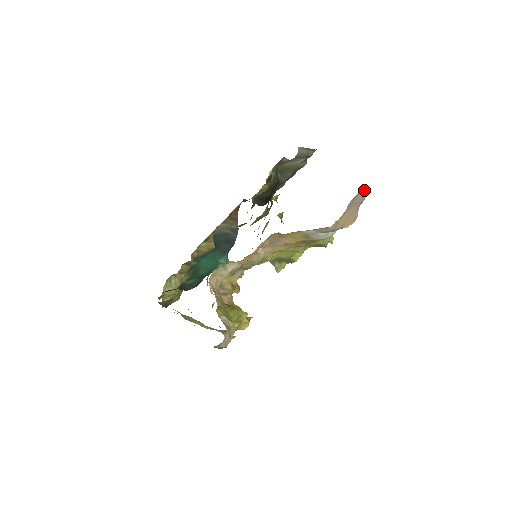
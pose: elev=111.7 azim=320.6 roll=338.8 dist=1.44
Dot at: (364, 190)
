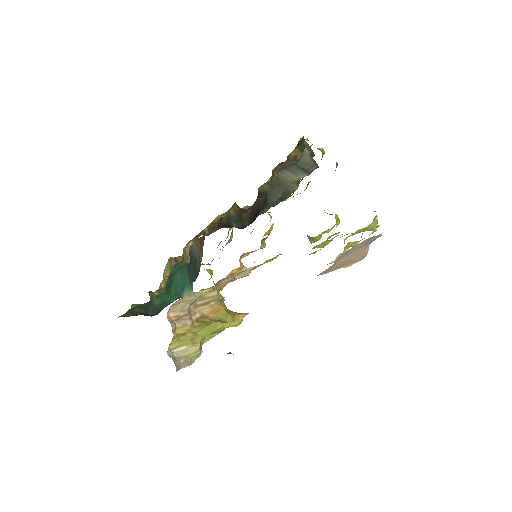
Dot at: occluded
